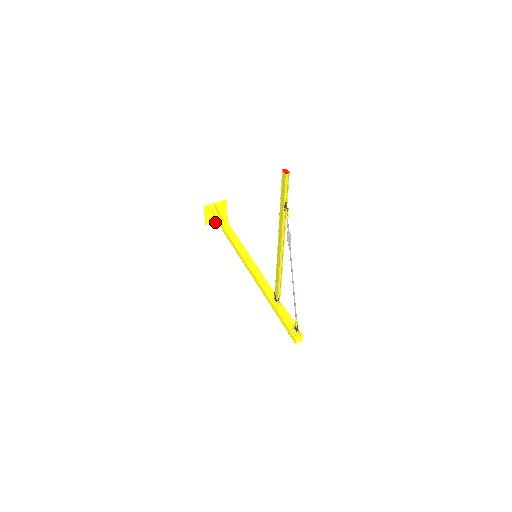
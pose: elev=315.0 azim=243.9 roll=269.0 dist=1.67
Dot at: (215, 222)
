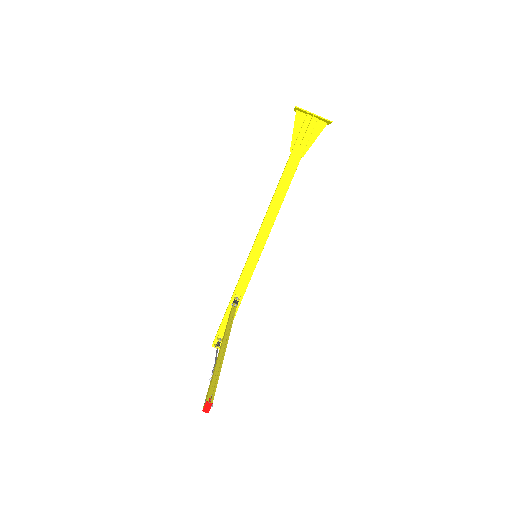
Dot at: (294, 133)
